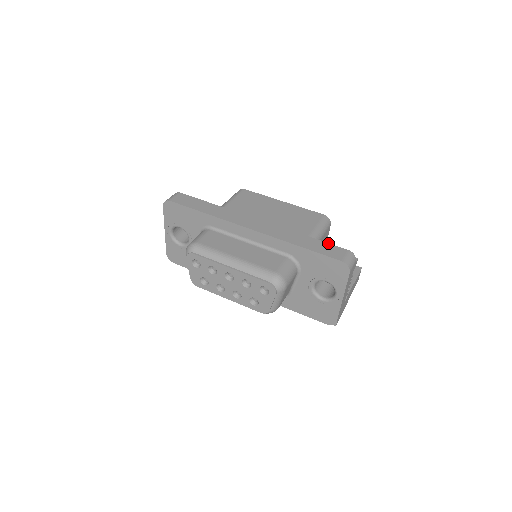
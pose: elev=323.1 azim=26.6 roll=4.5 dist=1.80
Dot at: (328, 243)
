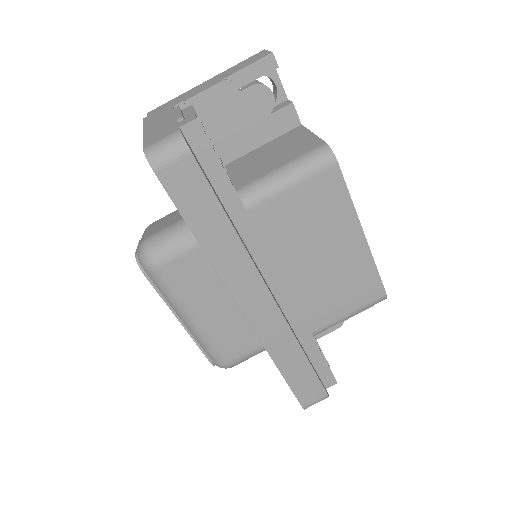
Dot at: (317, 377)
